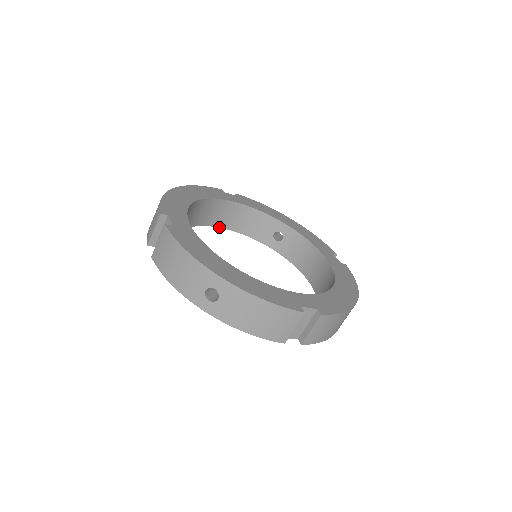
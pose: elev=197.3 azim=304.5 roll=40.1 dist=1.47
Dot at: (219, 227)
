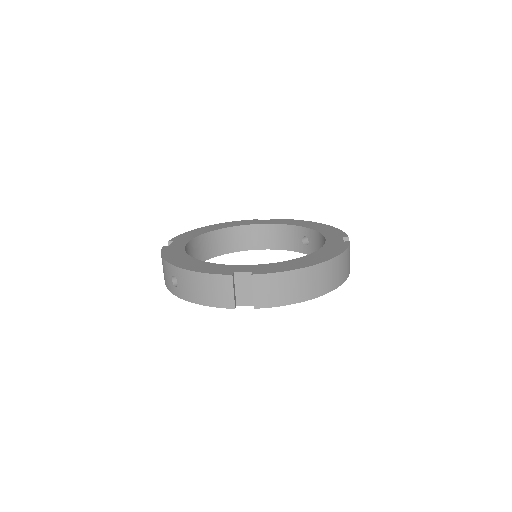
Dot at: (259, 249)
